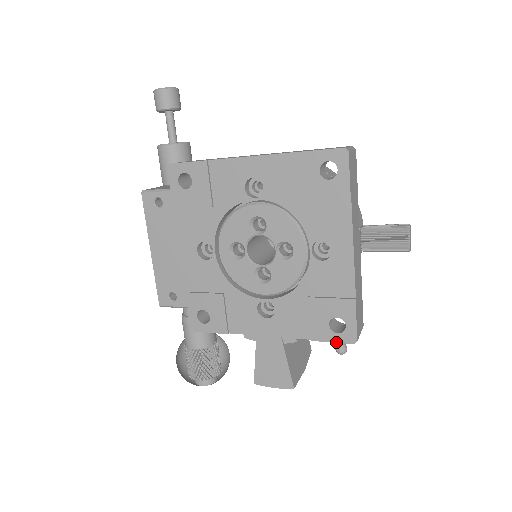
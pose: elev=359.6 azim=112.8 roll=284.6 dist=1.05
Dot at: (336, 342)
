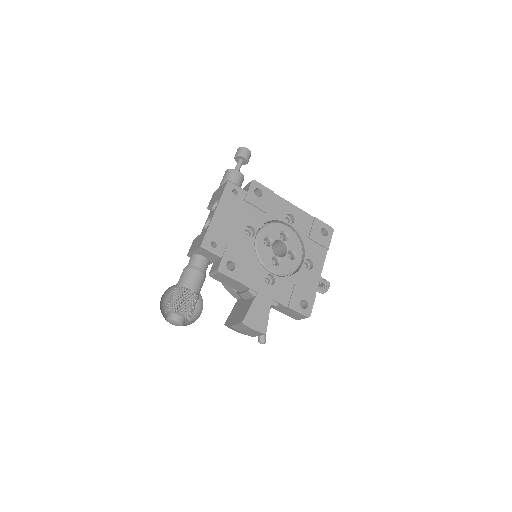
Dot at: (300, 313)
